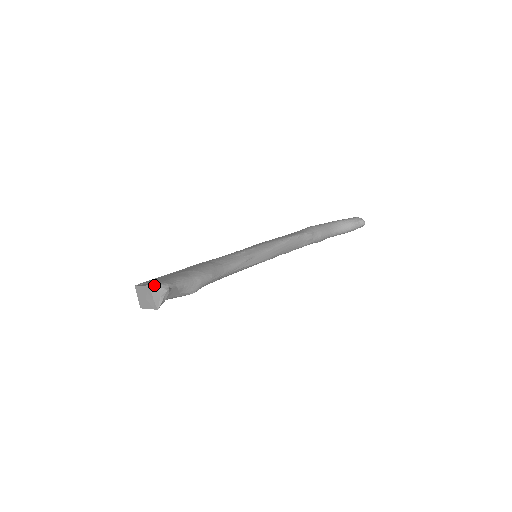
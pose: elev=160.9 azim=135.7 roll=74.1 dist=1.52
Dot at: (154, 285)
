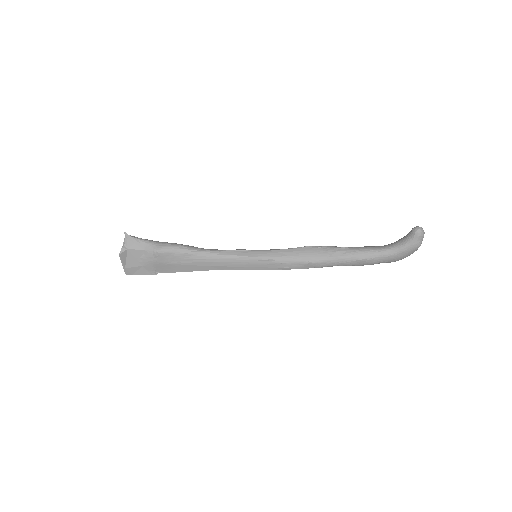
Dot at: occluded
